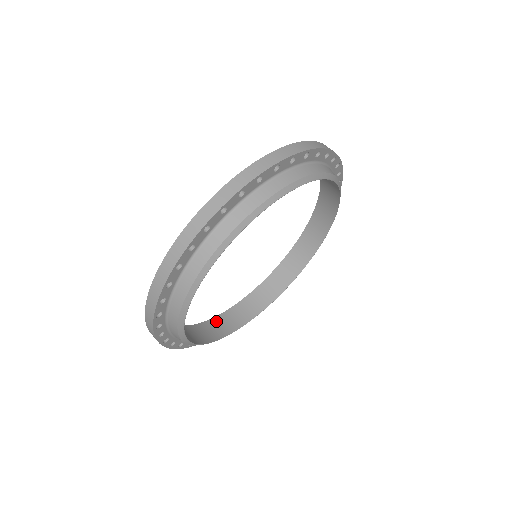
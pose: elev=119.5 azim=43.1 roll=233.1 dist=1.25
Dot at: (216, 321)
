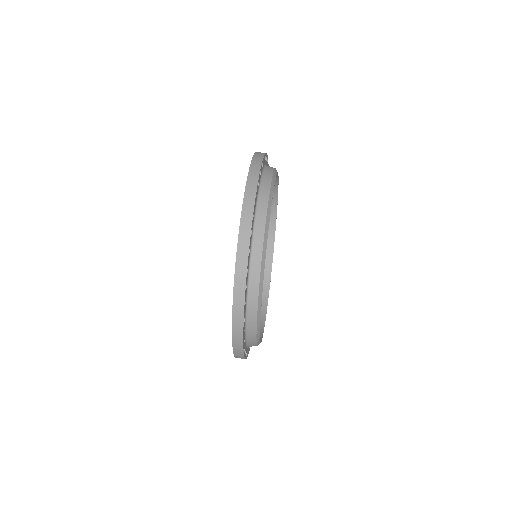
Dot at: occluded
